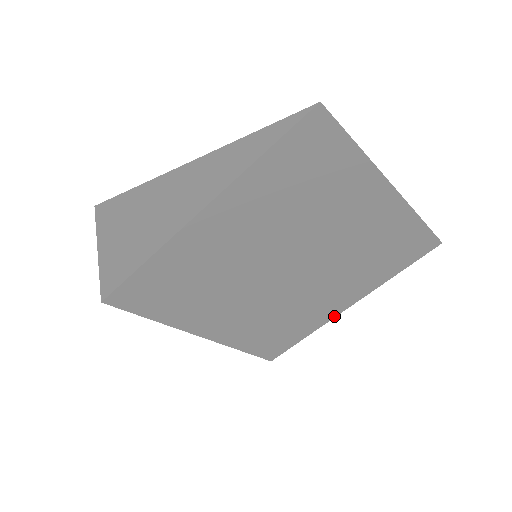
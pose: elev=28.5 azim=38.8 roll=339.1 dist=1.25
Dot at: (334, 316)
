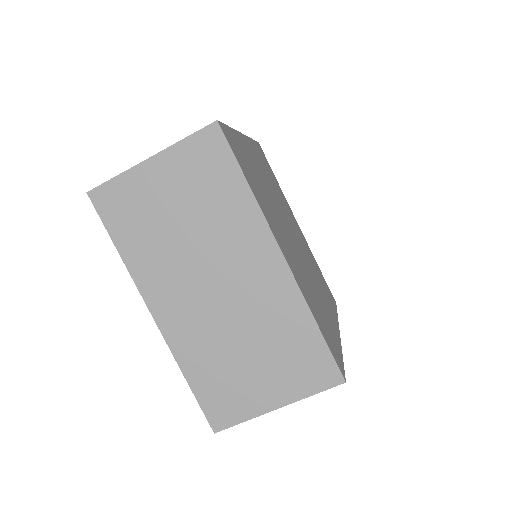
Dot at: (339, 338)
